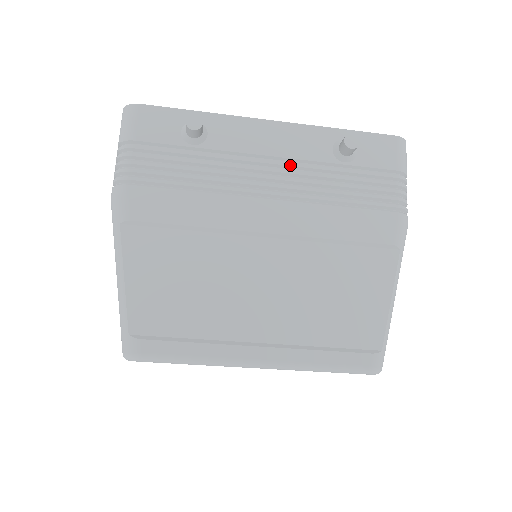
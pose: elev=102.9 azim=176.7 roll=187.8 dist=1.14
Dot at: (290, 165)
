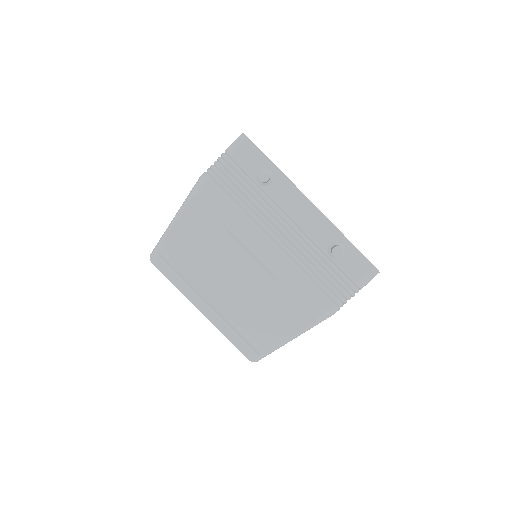
Dot at: (299, 234)
